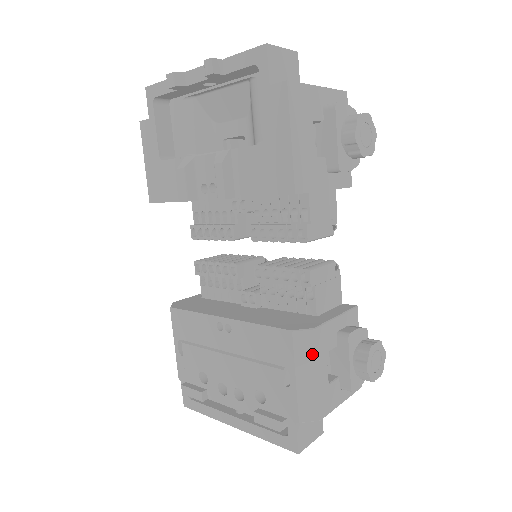
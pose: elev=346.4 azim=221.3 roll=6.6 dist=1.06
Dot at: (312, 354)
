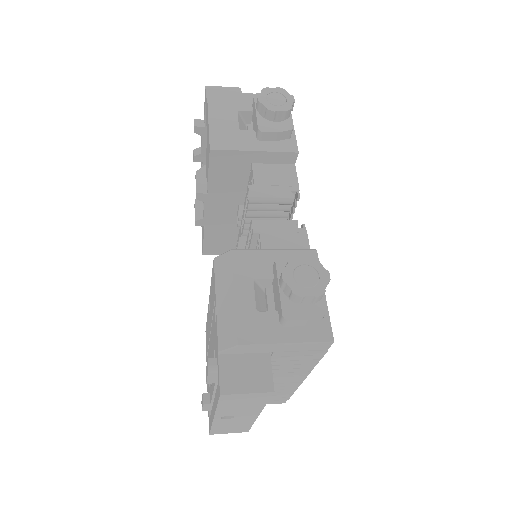
Dot at: (229, 274)
